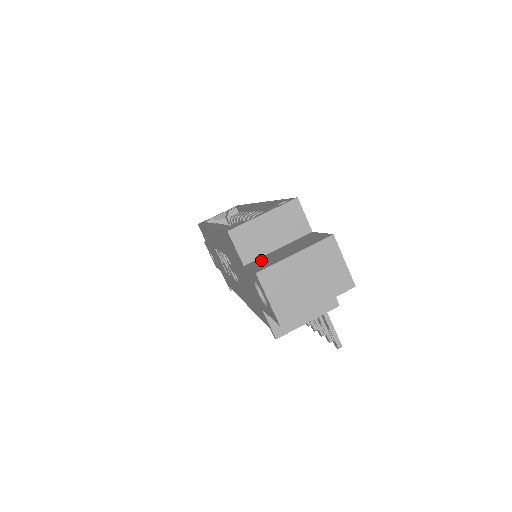
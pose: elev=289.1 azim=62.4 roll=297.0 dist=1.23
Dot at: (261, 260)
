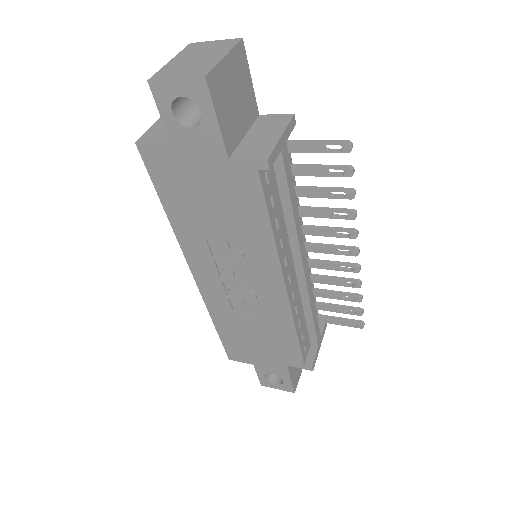
Dot at: occluded
